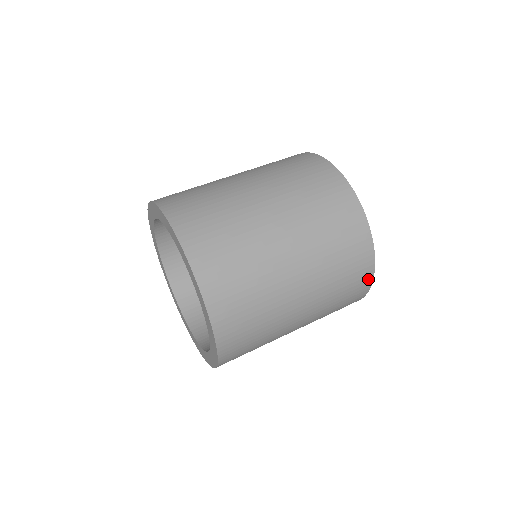
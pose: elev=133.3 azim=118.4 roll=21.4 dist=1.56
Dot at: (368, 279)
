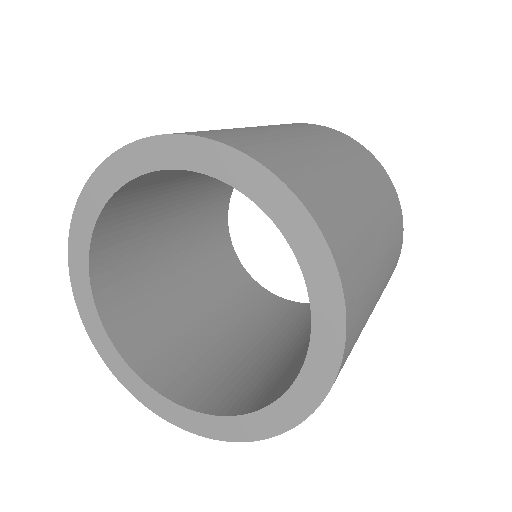
Dot at: occluded
